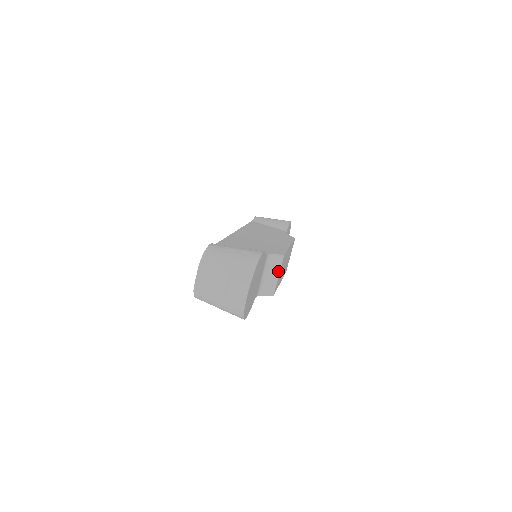
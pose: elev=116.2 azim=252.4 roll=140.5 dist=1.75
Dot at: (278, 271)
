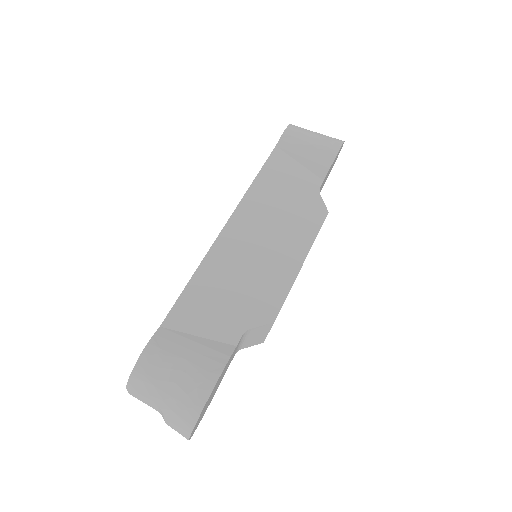
Dot at: (267, 331)
